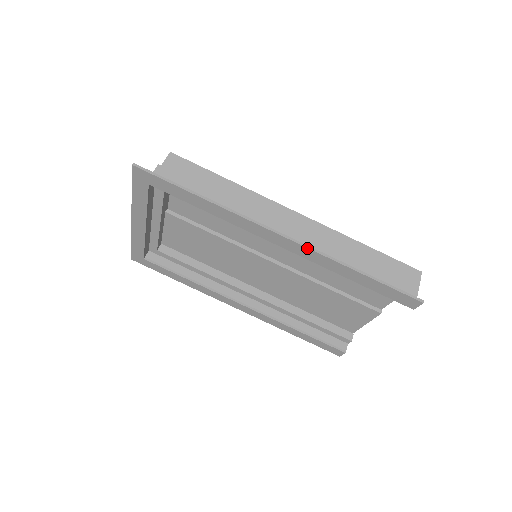
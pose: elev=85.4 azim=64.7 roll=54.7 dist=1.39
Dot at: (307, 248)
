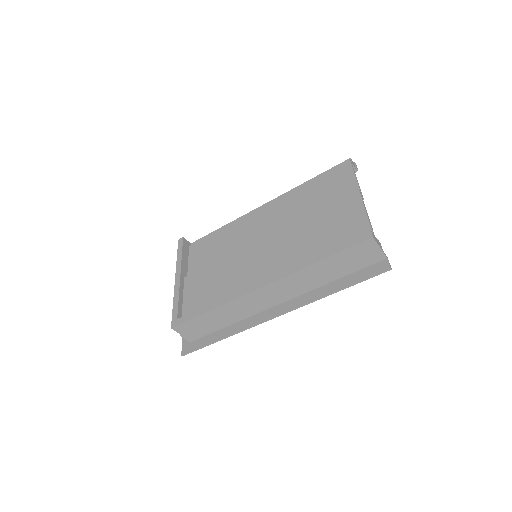
Dot at: occluded
